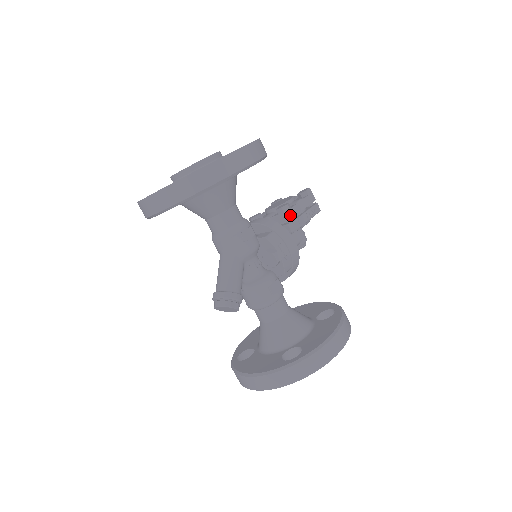
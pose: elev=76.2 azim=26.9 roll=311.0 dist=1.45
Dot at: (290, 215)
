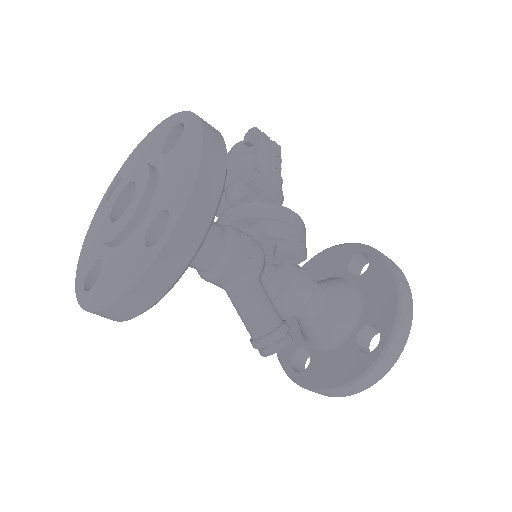
Dot at: (265, 181)
